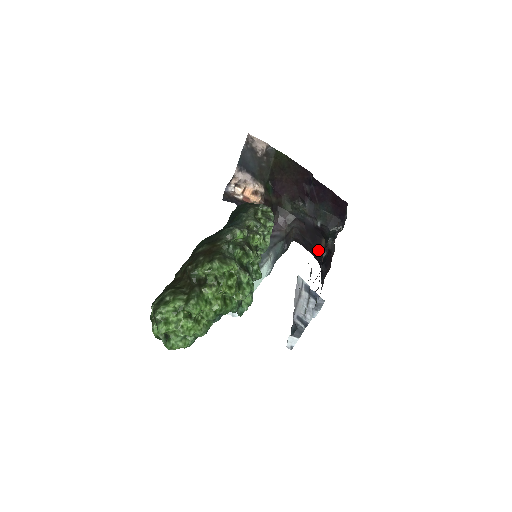
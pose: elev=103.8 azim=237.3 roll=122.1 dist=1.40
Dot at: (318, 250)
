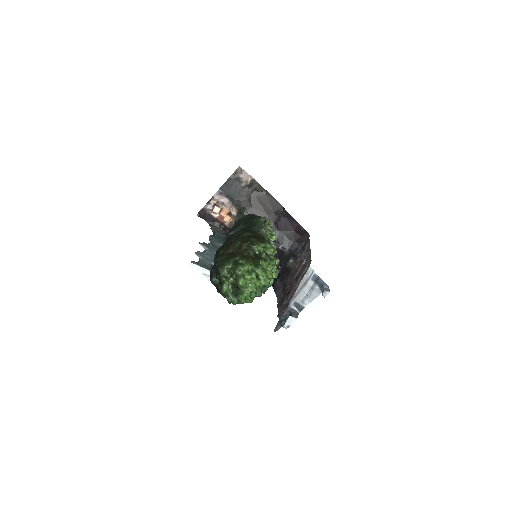
Dot at: occluded
